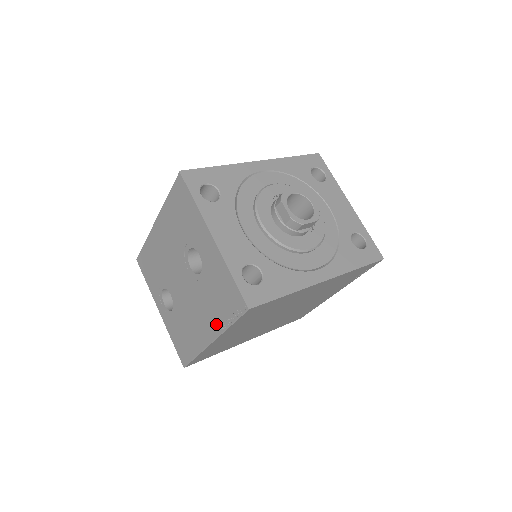
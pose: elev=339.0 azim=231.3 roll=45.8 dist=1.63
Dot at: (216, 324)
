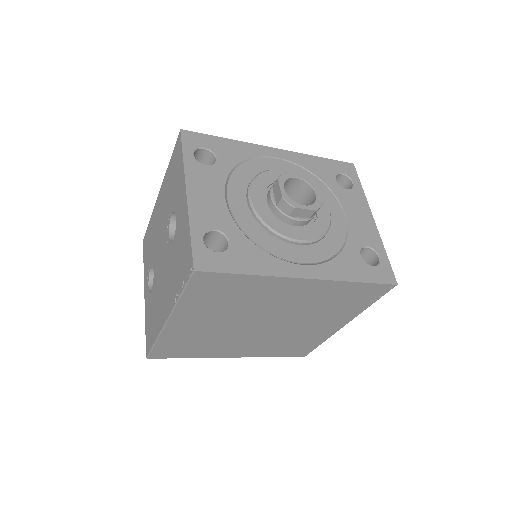
Dot at: (172, 297)
